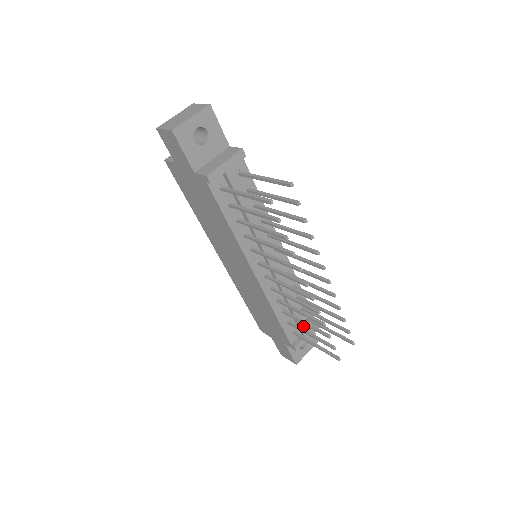
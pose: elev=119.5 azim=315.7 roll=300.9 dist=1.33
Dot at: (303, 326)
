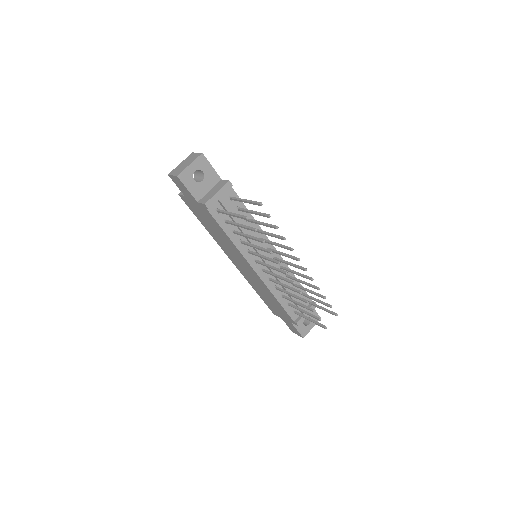
Dot at: occluded
